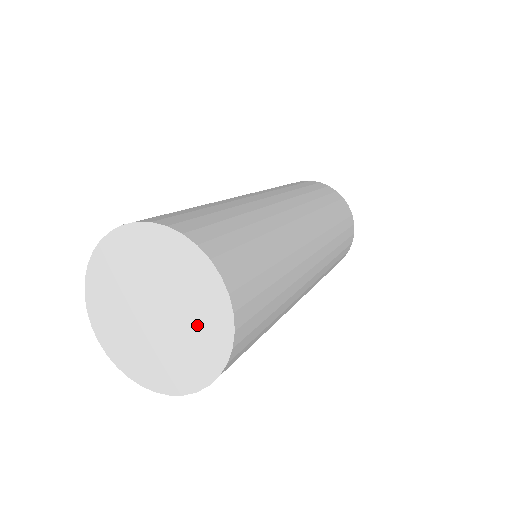
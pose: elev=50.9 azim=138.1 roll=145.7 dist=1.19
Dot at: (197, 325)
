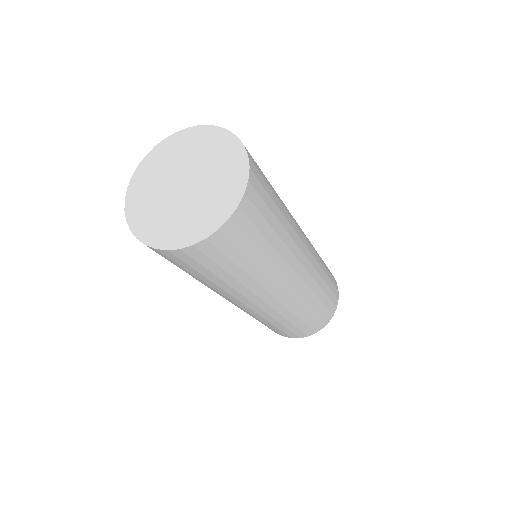
Dot at: (212, 198)
